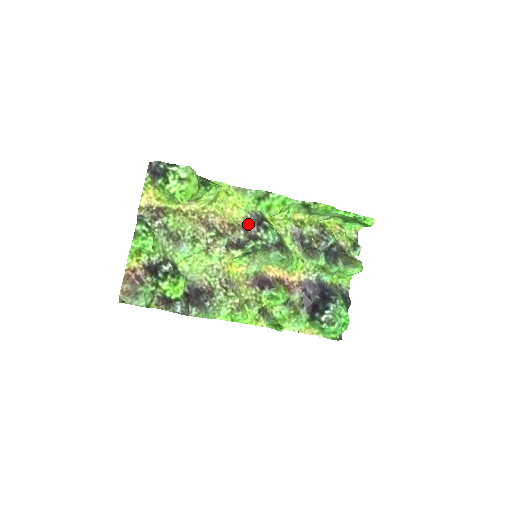
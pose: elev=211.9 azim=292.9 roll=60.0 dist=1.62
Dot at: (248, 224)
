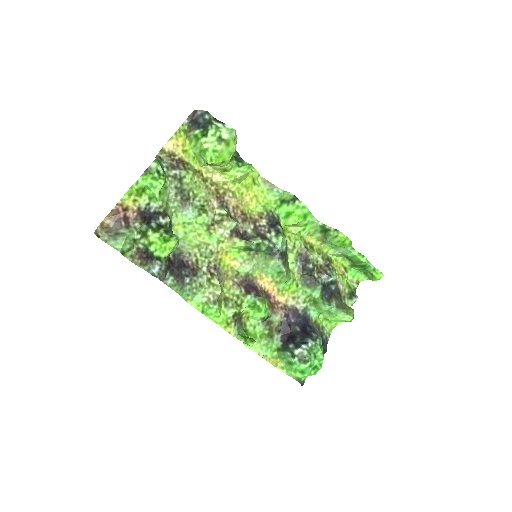
Dot at: (261, 221)
